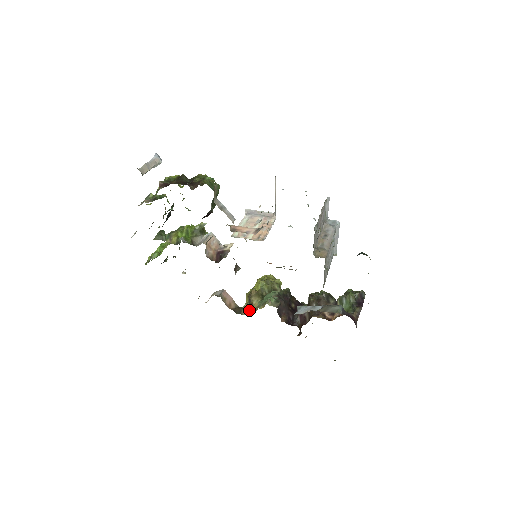
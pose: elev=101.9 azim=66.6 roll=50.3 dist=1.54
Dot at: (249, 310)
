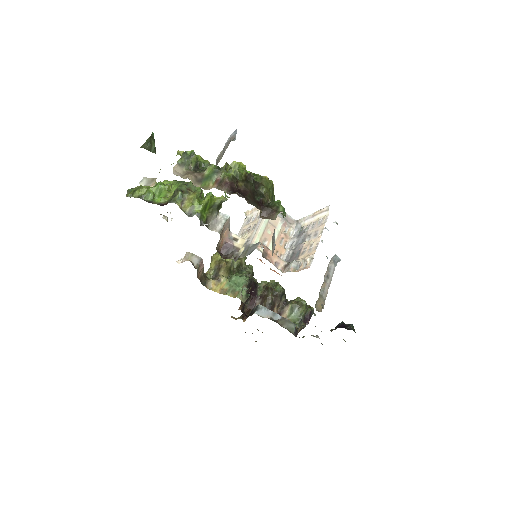
Dot at: (215, 286)
